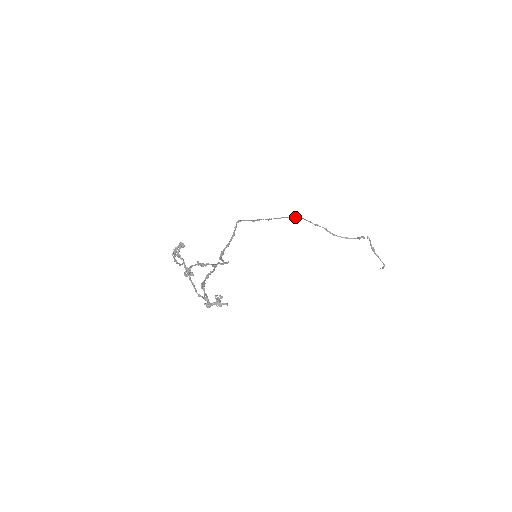
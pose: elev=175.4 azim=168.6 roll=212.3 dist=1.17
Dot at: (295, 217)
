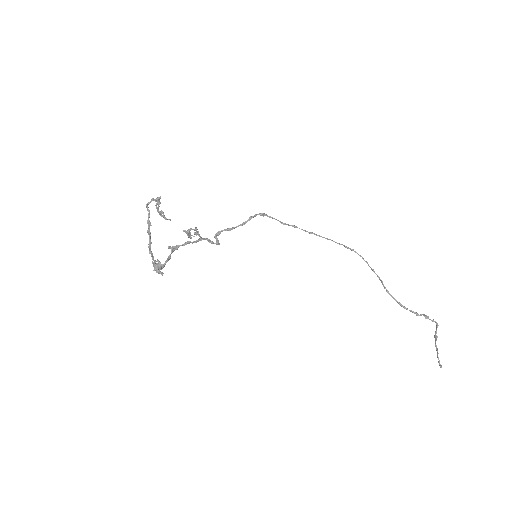
Dot at: (348, 247)
